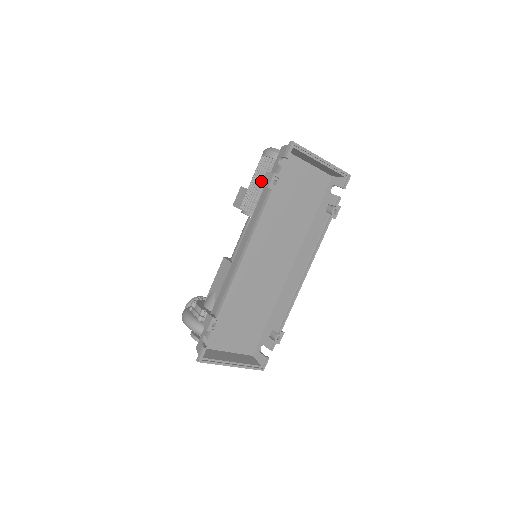
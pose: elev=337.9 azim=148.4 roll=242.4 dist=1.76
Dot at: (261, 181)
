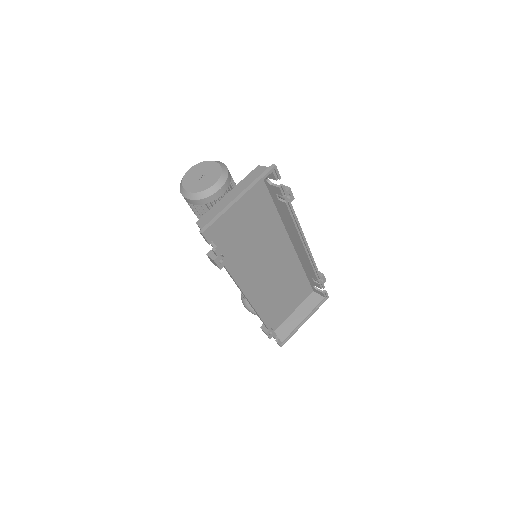
Dot at: occluded
